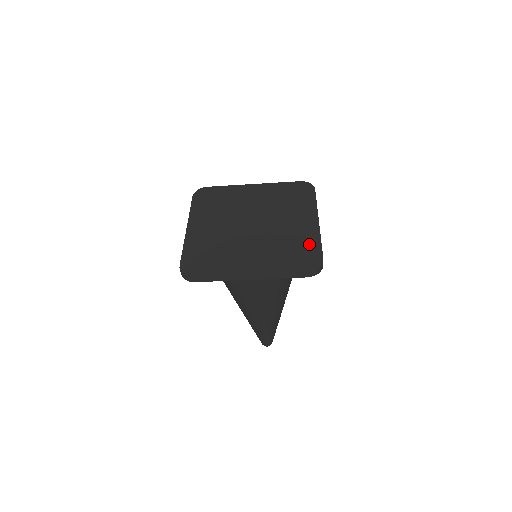
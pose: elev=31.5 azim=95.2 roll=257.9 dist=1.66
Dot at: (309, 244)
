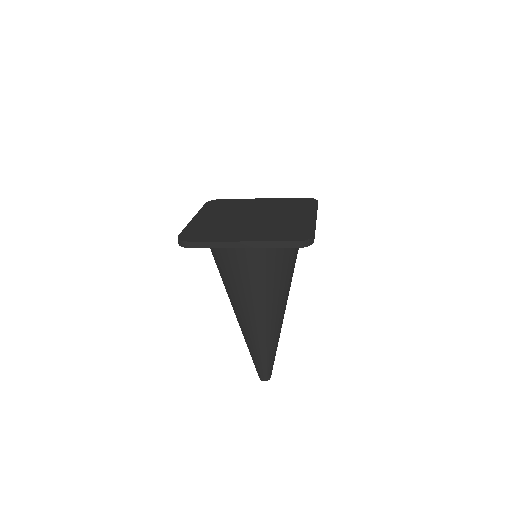
Dot at: (303, 227)
